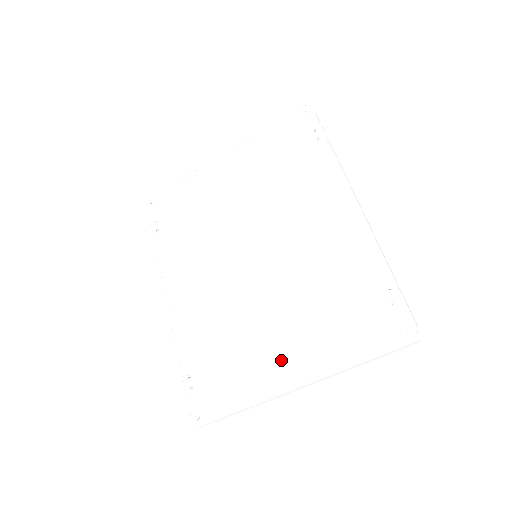
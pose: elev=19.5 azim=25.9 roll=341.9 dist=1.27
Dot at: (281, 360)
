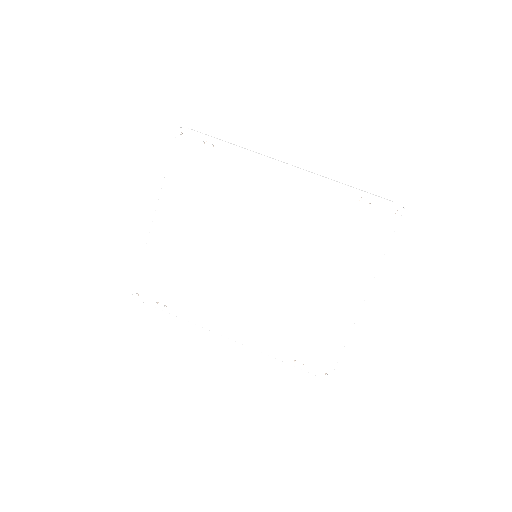
Dot at: (340, 296)
